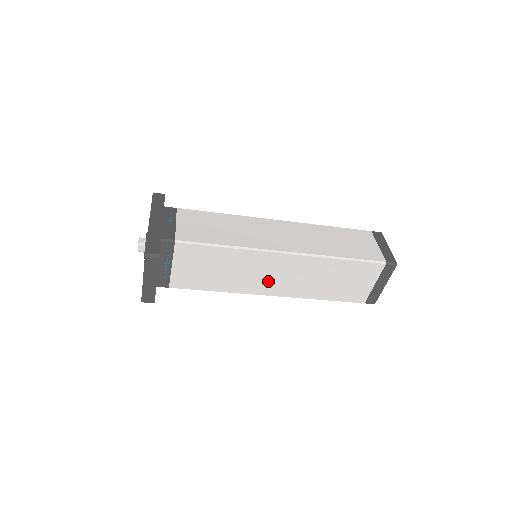
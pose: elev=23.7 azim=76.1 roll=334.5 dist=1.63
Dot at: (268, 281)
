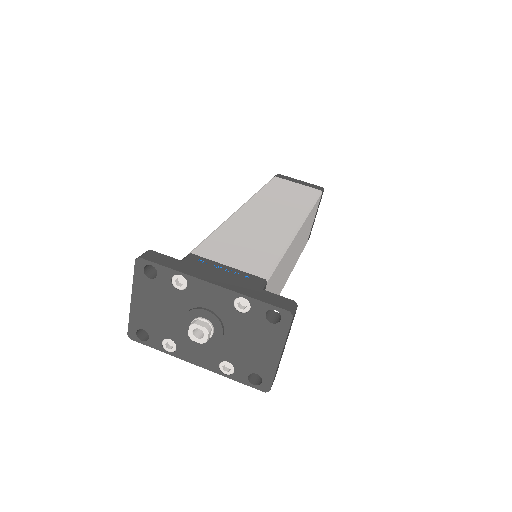
Dot at: occluded
